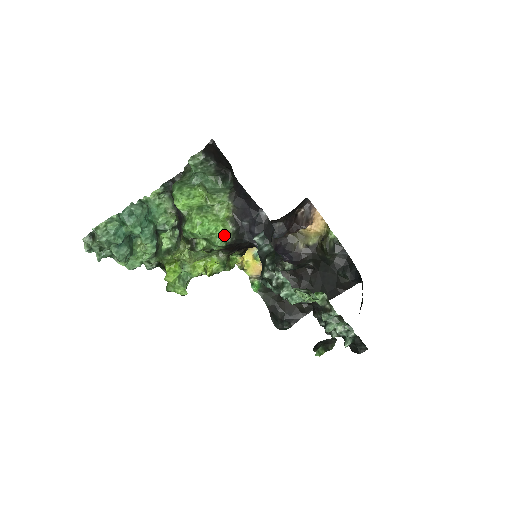
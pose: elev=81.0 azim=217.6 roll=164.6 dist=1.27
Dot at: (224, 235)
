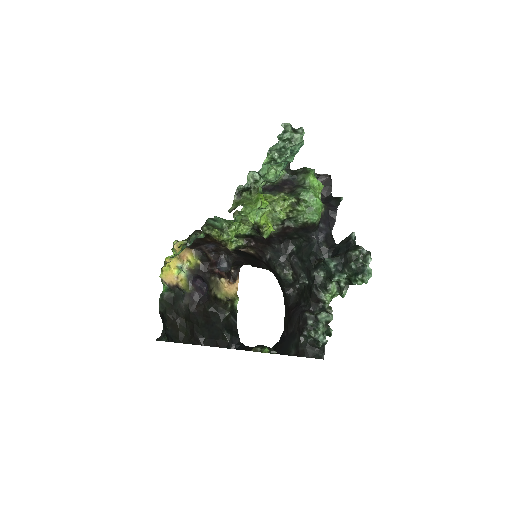
Dot at: (320, 217)
